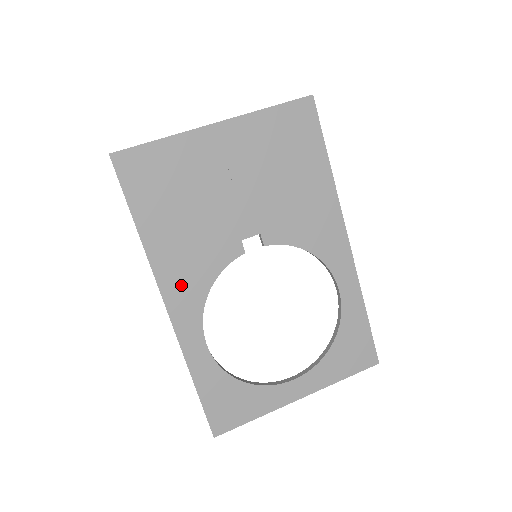
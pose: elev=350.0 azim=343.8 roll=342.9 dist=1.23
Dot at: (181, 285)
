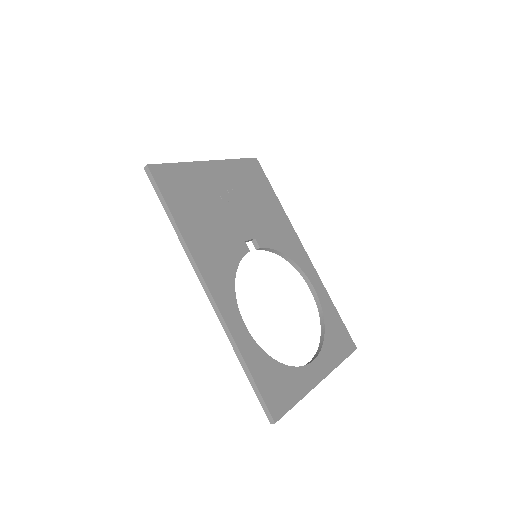
Dot at: (215, 271)
